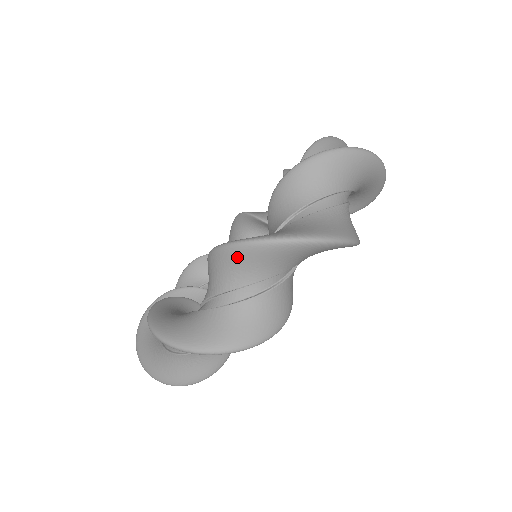
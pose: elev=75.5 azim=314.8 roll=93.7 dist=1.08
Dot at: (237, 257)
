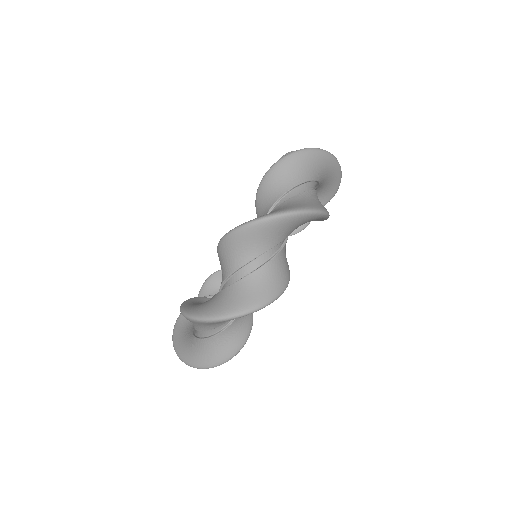
Dot at: (239, 240)
